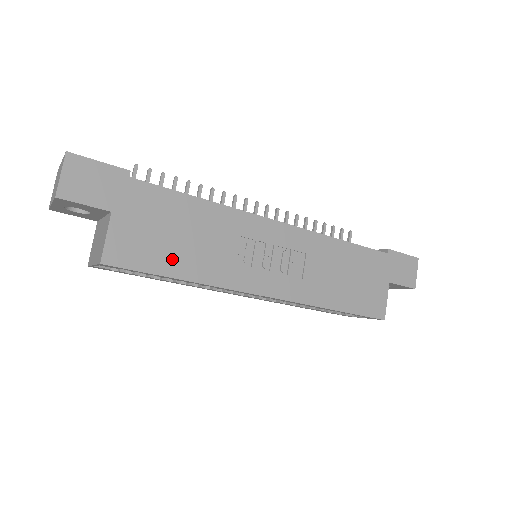
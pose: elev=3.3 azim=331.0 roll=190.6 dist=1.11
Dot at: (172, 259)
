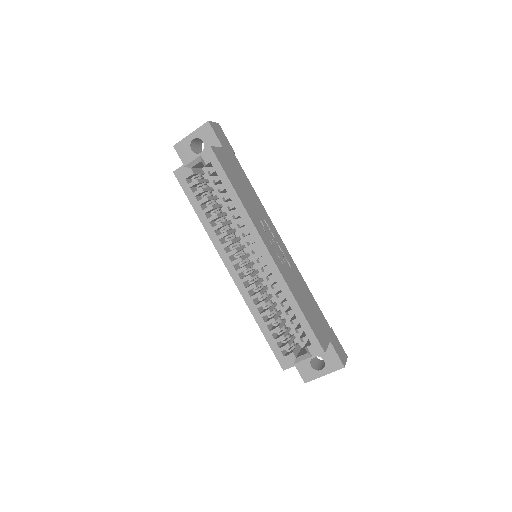
Dot at: (236, 184)
